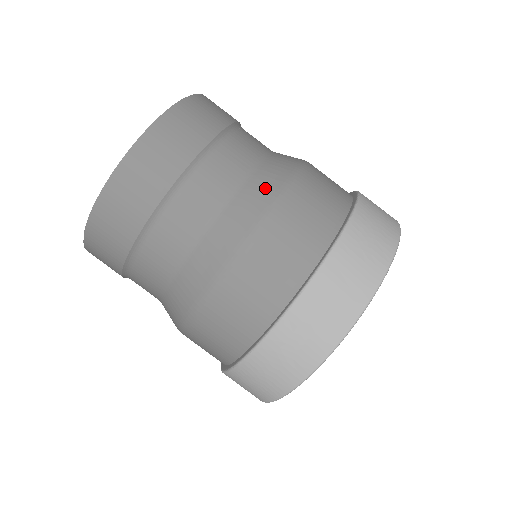
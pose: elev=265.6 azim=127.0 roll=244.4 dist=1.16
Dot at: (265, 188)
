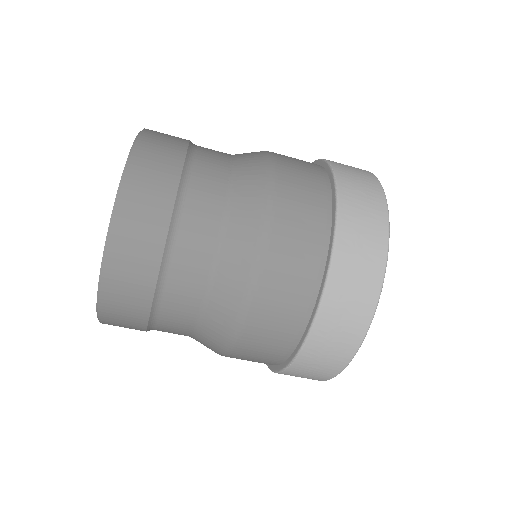
Dot at: (217, 333)
